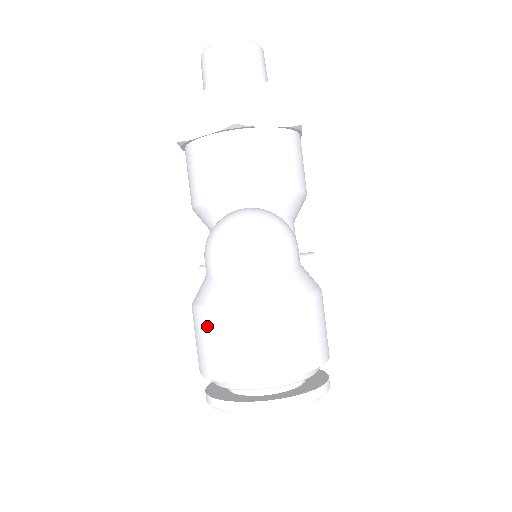
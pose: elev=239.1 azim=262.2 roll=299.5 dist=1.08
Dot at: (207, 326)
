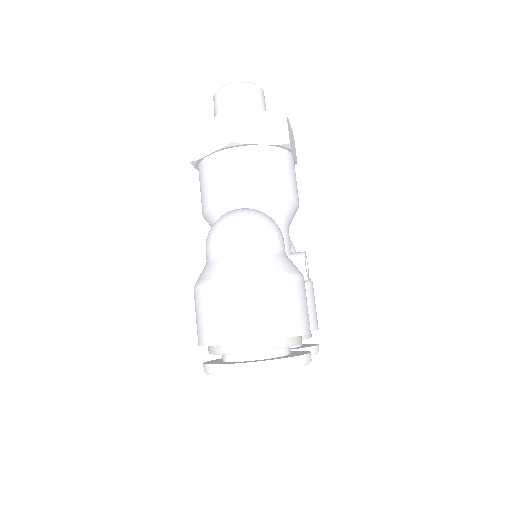
Dot at: (201, 300)
